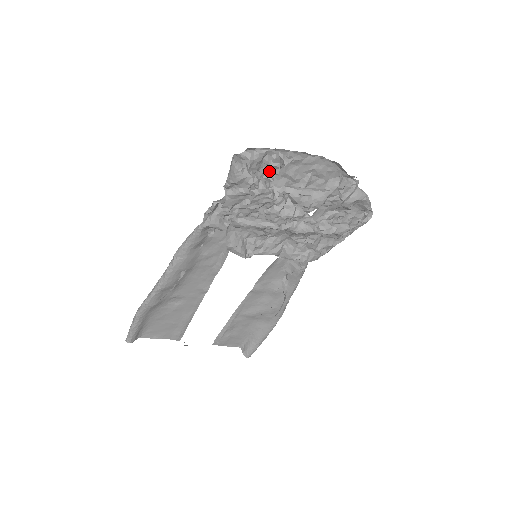
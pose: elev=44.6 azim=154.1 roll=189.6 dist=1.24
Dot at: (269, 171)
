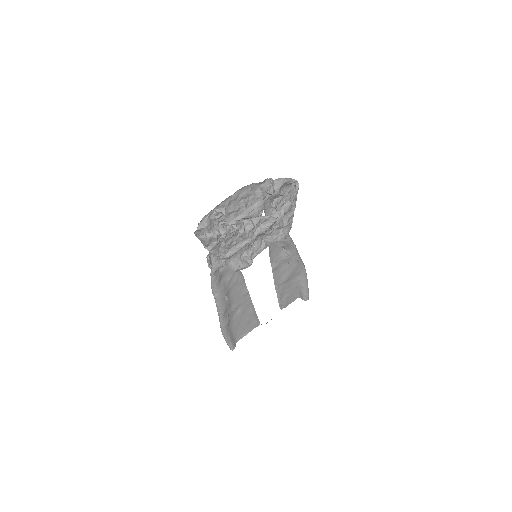
Dot at: (219, 221)
